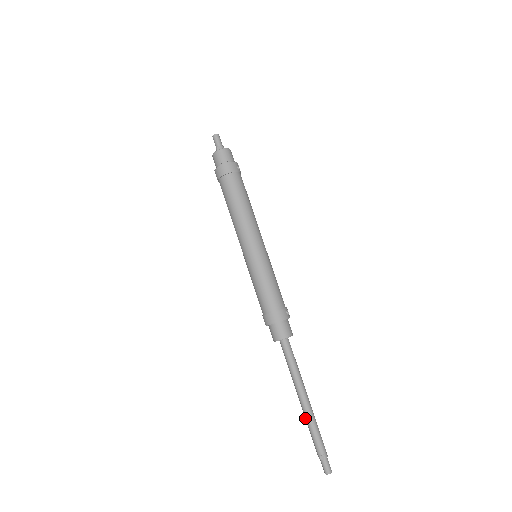
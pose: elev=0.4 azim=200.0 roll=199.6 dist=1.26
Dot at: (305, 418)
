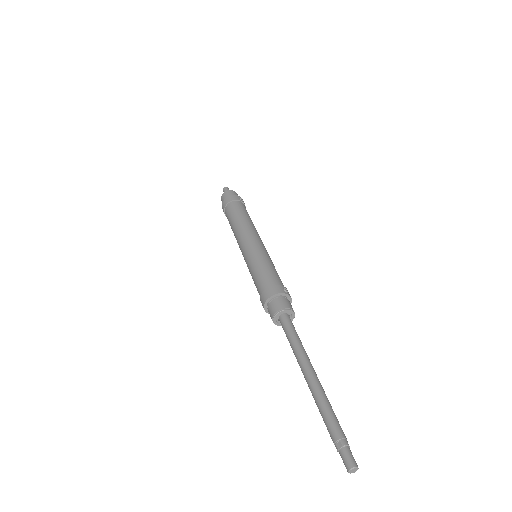
Dot at: (314, 399)
